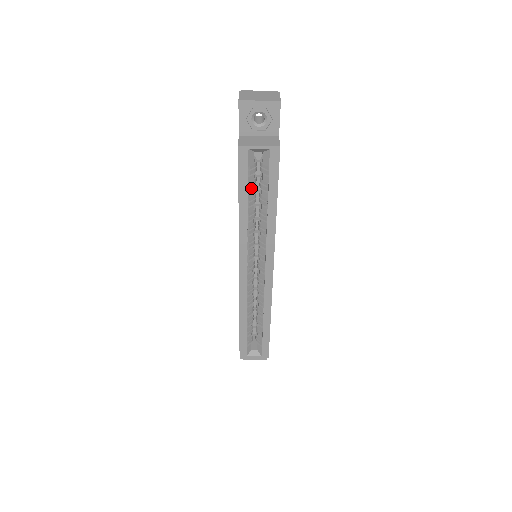
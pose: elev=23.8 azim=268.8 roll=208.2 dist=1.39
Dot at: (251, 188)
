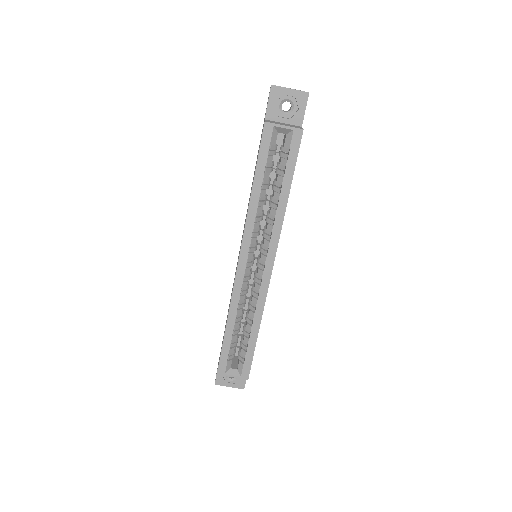
Dot at: (268, 170)
